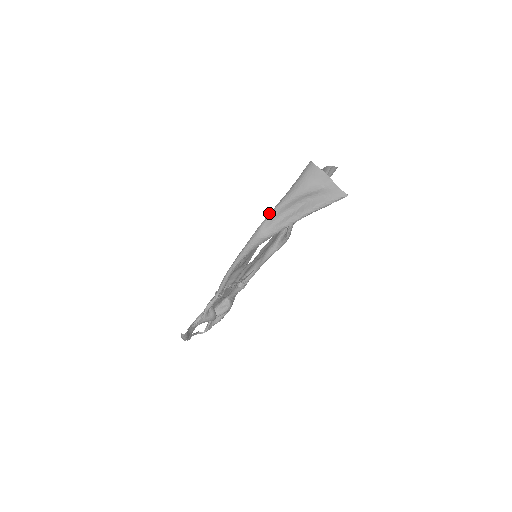
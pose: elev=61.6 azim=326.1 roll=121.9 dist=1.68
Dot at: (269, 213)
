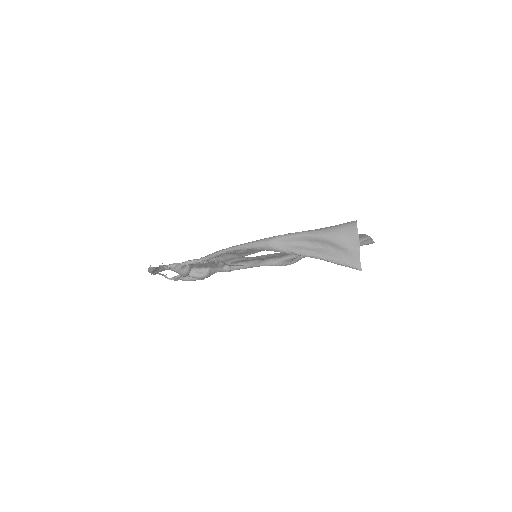
Dot at: occluded
